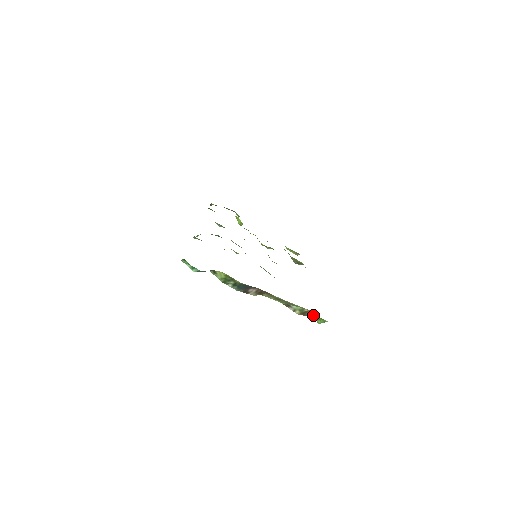
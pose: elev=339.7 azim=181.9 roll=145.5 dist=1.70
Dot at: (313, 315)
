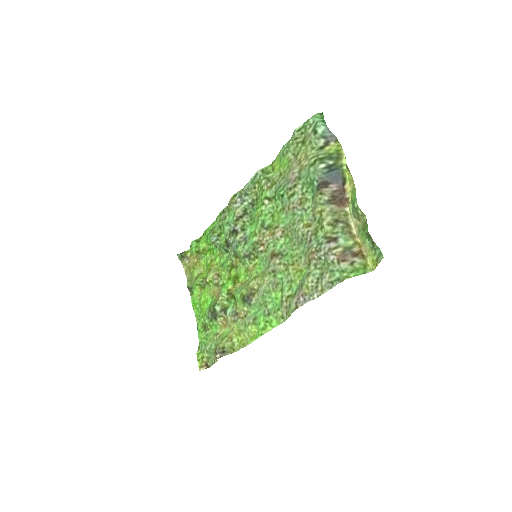
Dot at: (356, 260)
